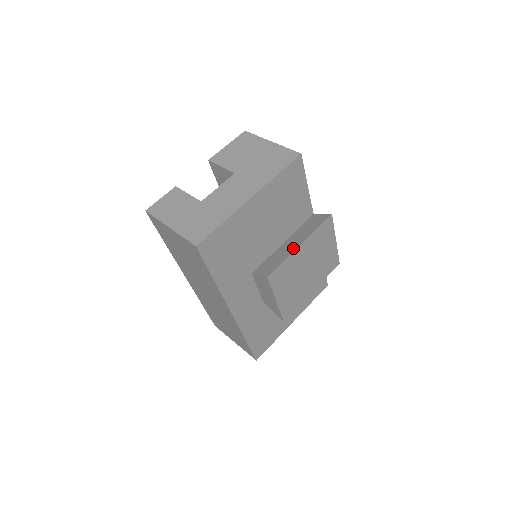
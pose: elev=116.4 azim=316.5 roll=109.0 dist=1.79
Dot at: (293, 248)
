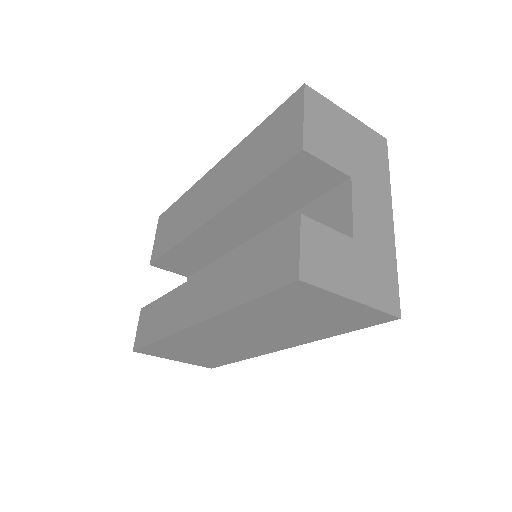
Dot at: occluded
